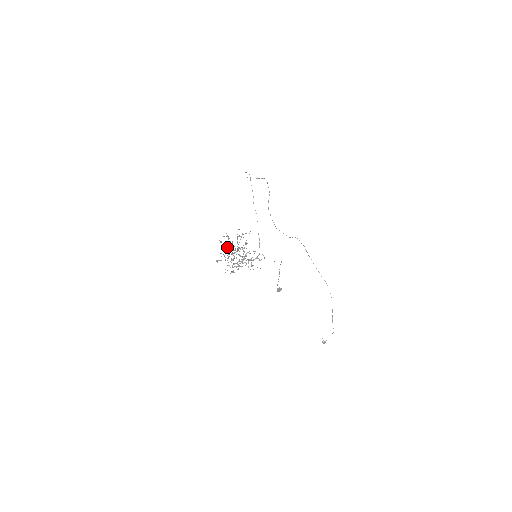
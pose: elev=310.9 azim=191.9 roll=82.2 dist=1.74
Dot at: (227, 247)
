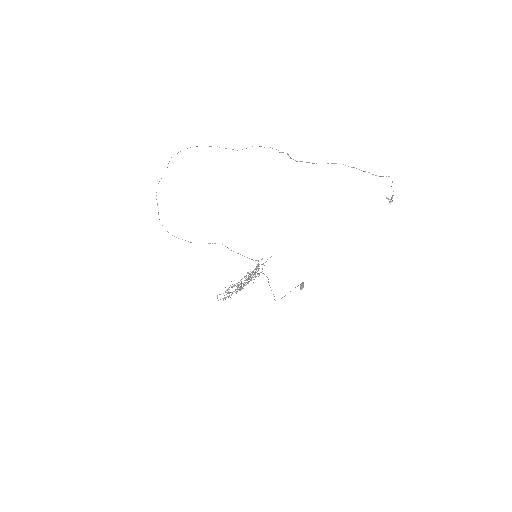
Dot at: occluded
